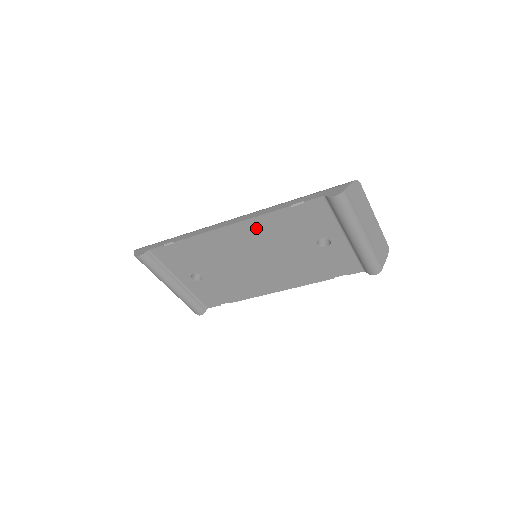
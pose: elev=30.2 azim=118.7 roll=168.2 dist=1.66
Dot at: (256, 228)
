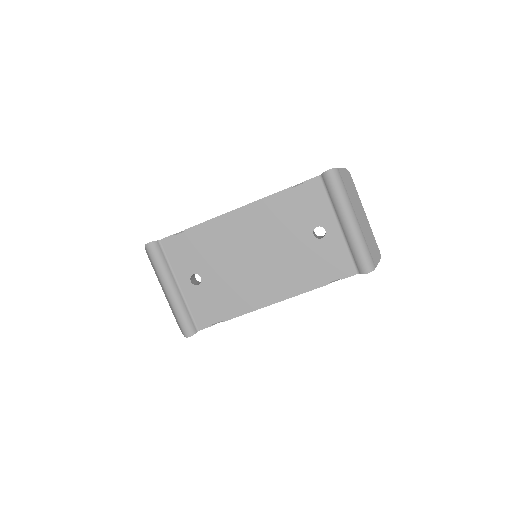
Dot at: (260, 213)
